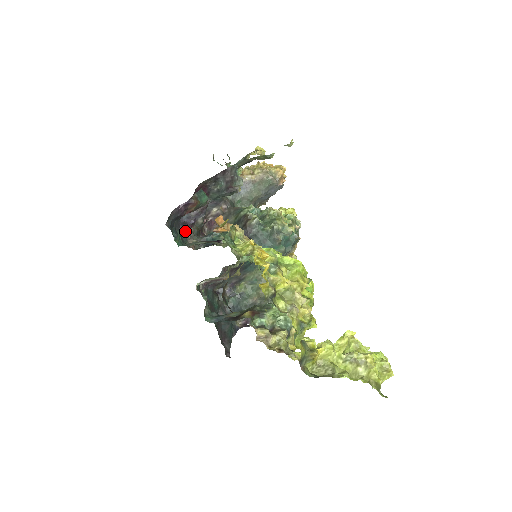
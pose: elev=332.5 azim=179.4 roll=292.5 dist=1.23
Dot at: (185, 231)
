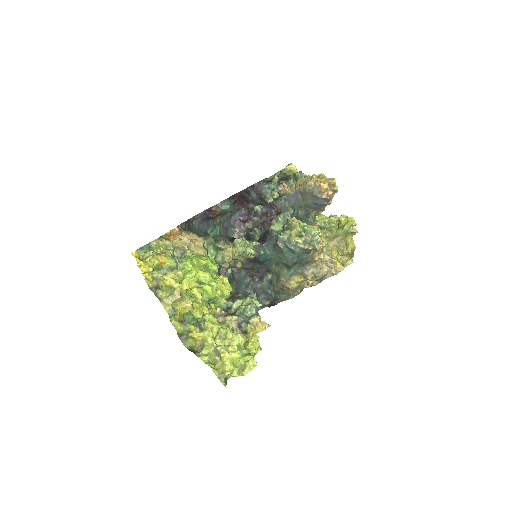
Dot at: (235, 226)
